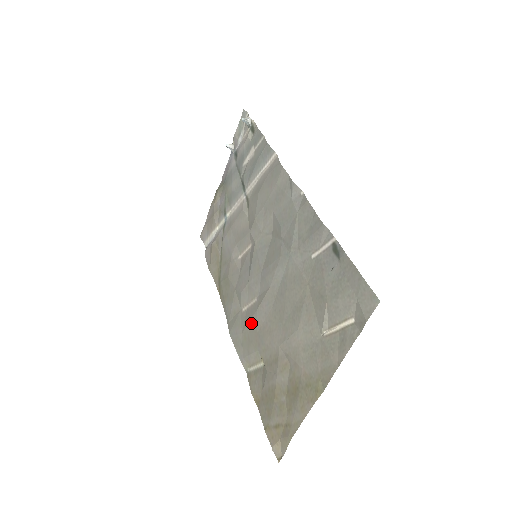
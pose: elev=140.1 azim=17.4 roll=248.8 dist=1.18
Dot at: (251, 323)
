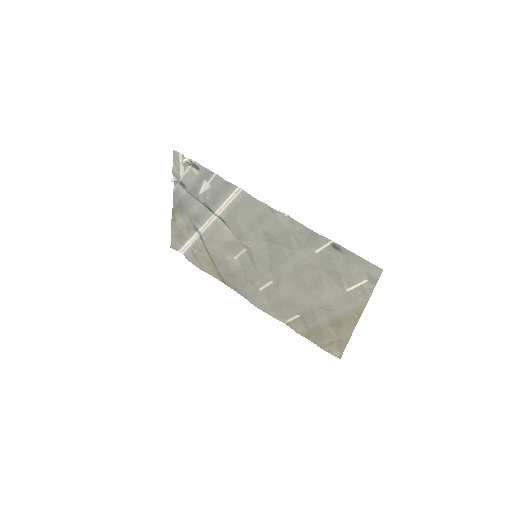
Dot at: (275, 297)
